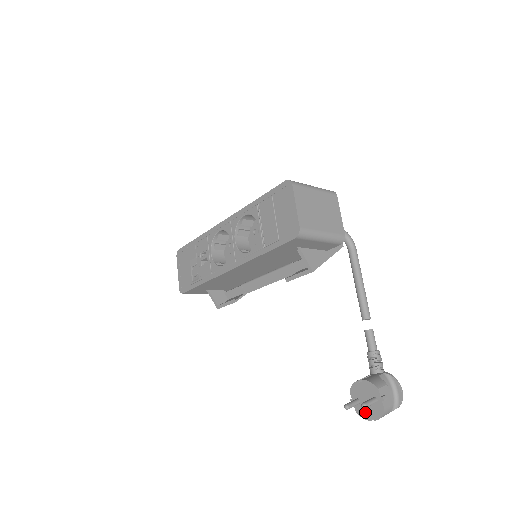
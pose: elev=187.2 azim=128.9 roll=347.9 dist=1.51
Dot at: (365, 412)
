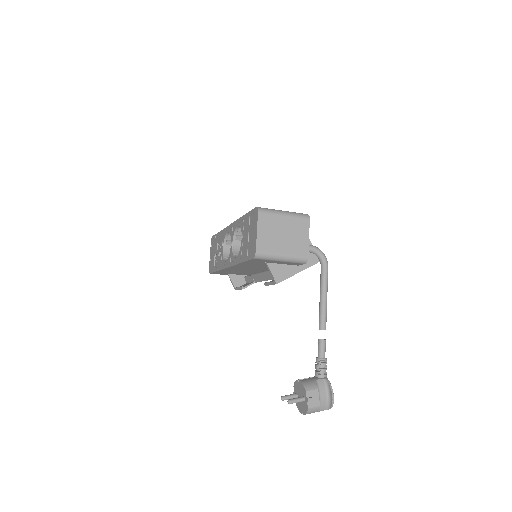
Dot at: (299, 406)
